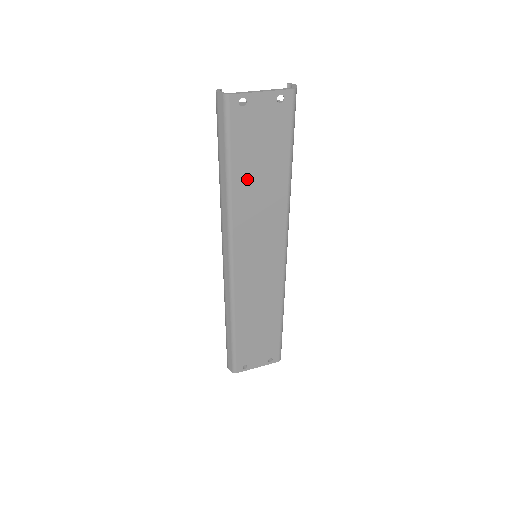
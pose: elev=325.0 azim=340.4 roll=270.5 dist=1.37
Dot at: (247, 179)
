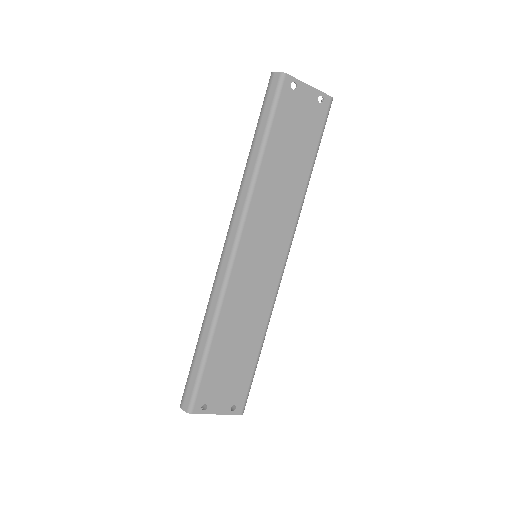
Dot at: (277, 159)
